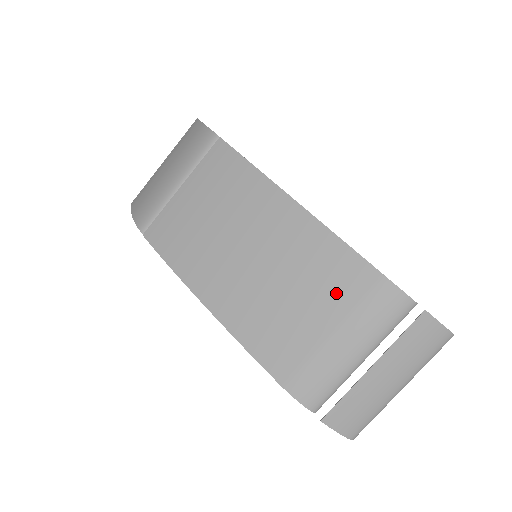
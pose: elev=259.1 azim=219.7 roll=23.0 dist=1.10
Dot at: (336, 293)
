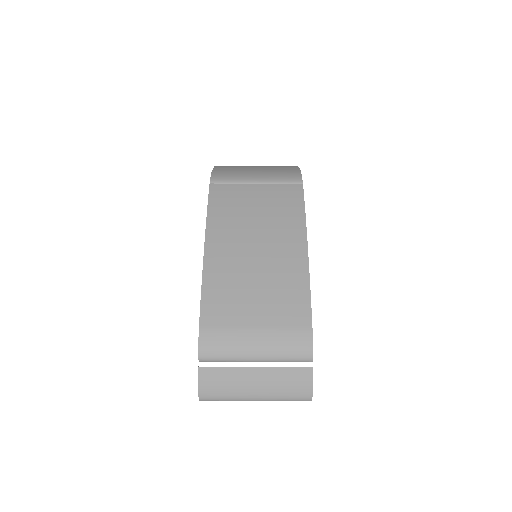
Dot at: (279, 312)
